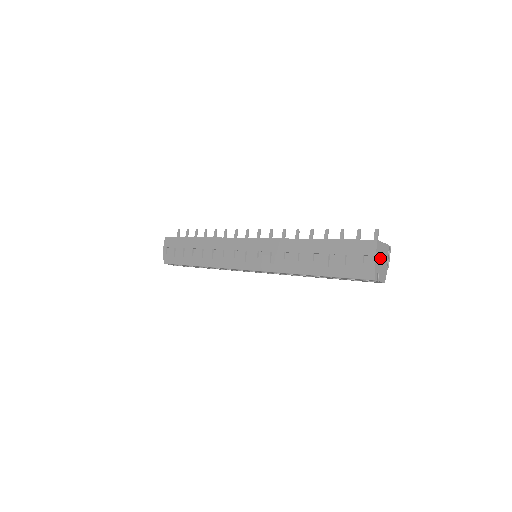
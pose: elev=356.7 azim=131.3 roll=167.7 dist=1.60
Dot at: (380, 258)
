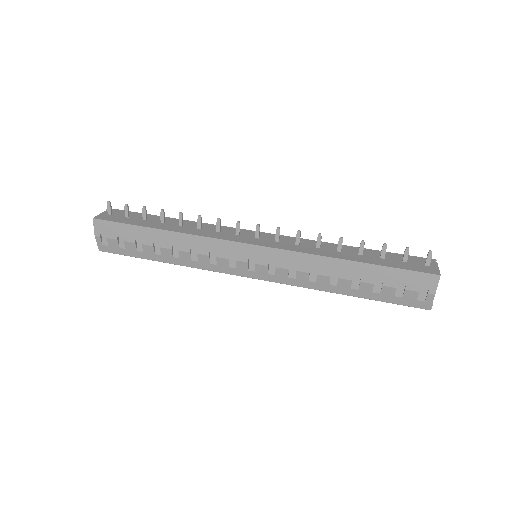
Dot at: occluded
